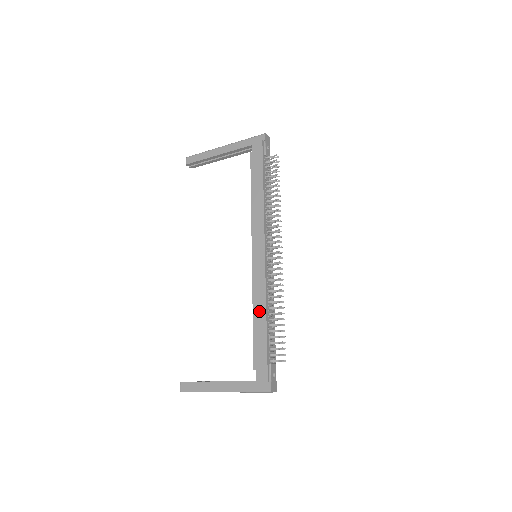
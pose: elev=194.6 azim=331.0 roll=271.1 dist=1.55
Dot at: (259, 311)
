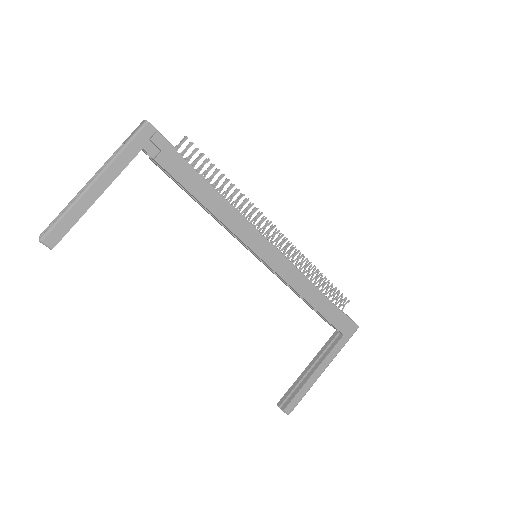
Dot at: (309, 292)
